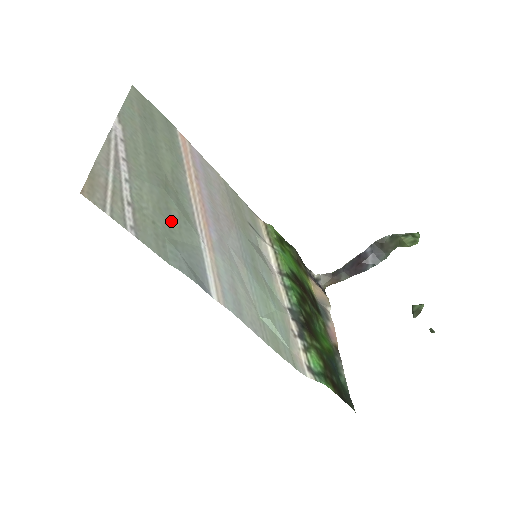
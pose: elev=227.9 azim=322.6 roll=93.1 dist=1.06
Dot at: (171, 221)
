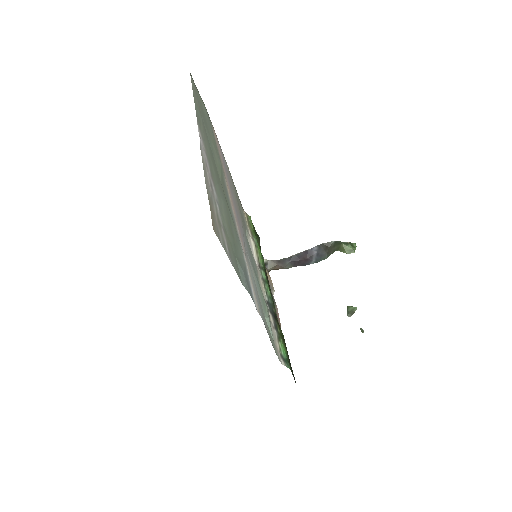
Dot at: (234, 237)
